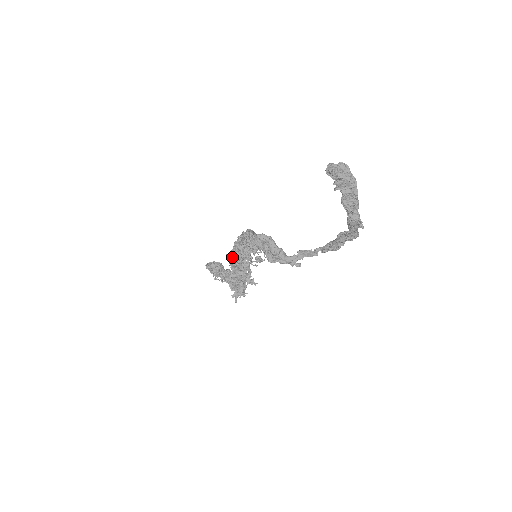
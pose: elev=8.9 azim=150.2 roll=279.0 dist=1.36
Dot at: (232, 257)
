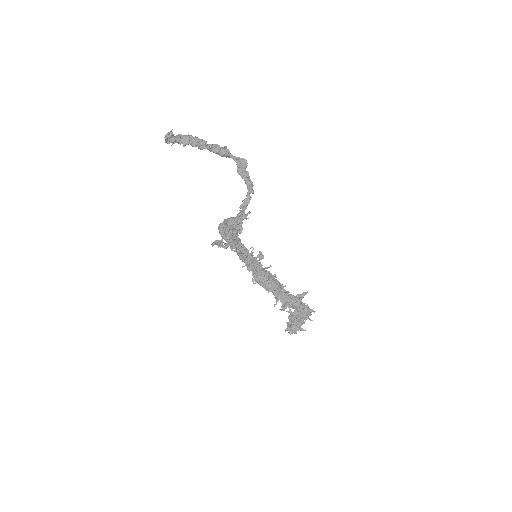
Dot at: (259, 282)
